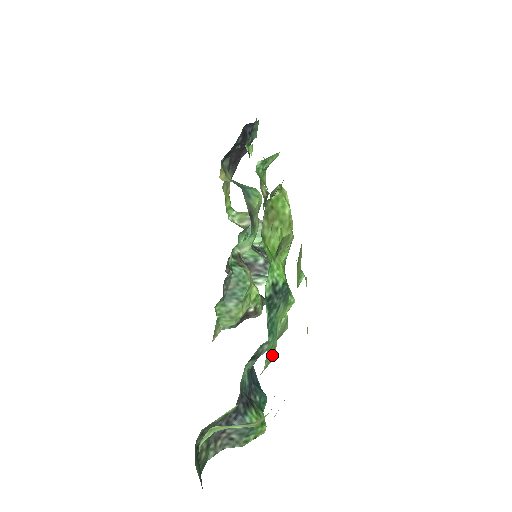
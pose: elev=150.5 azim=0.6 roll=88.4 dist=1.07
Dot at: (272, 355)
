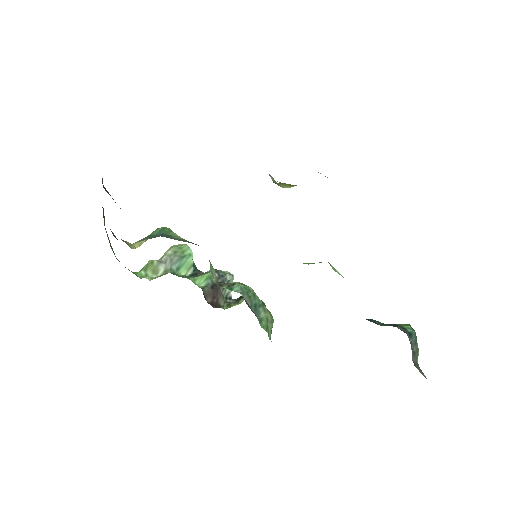
Dot at: occluded
